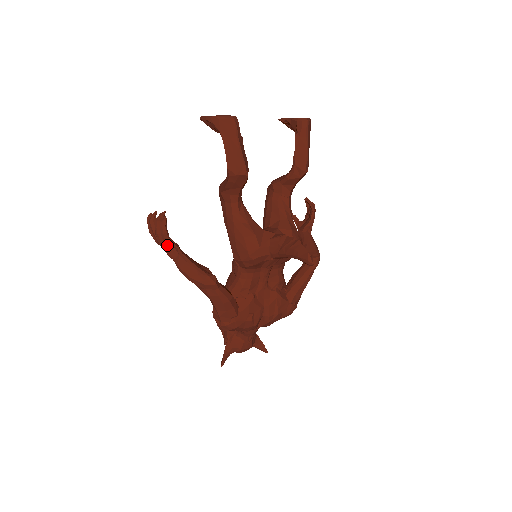
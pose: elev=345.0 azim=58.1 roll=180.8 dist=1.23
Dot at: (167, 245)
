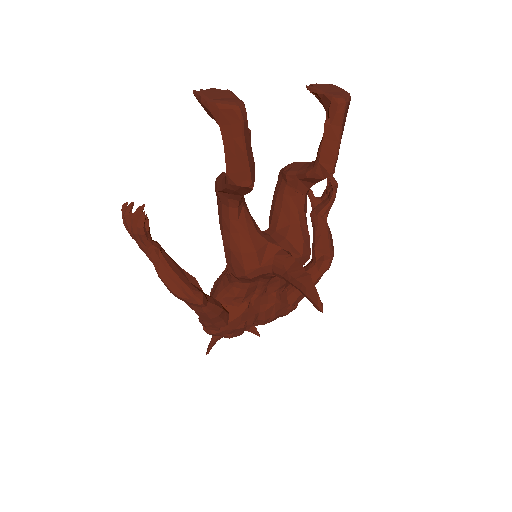
Dot at: (146, 247)
